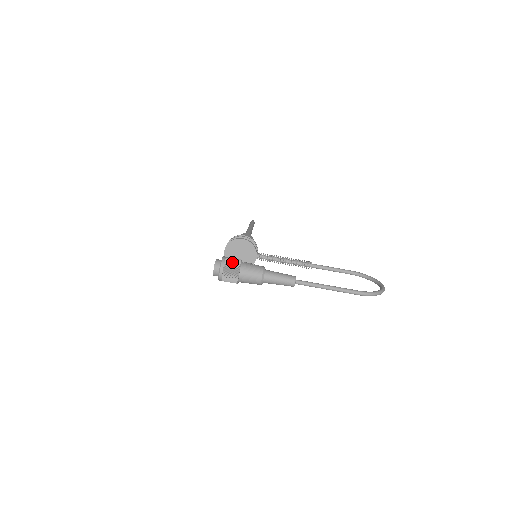
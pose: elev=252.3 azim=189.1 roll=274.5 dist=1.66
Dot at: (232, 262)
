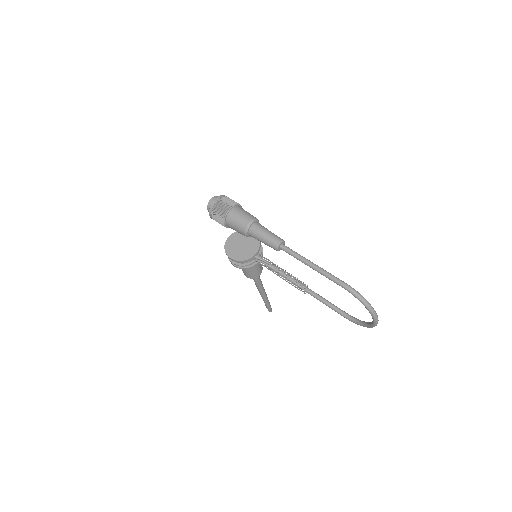
Dot at: (233, 200)
